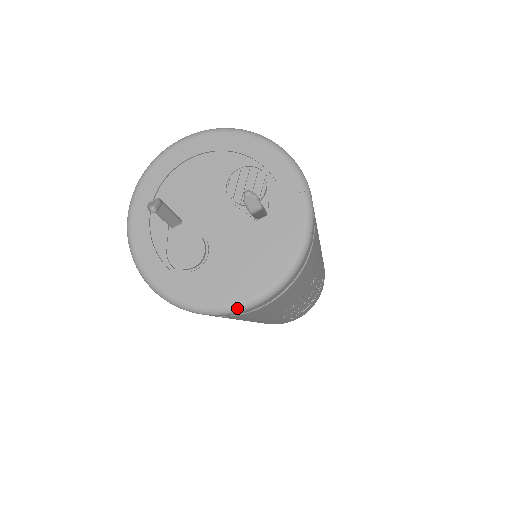
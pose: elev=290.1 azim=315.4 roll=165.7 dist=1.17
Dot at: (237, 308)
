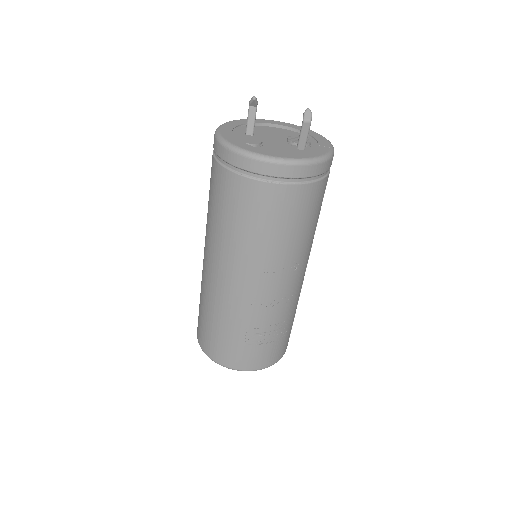
Dot at: (266, 157)
